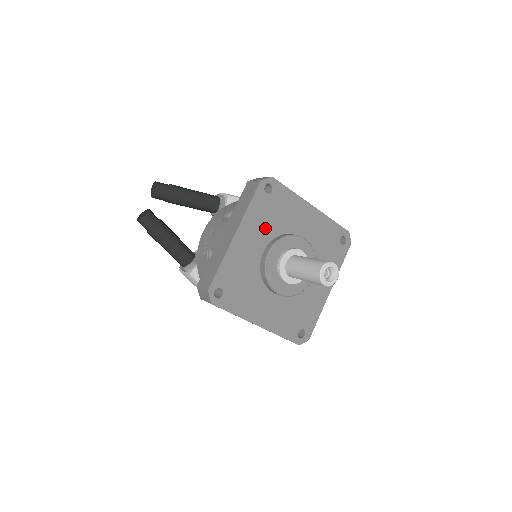
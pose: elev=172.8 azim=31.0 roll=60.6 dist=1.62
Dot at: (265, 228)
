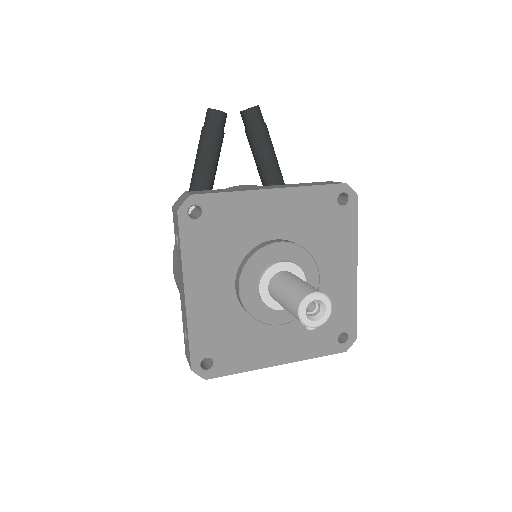
Dot at: (301, 223)
